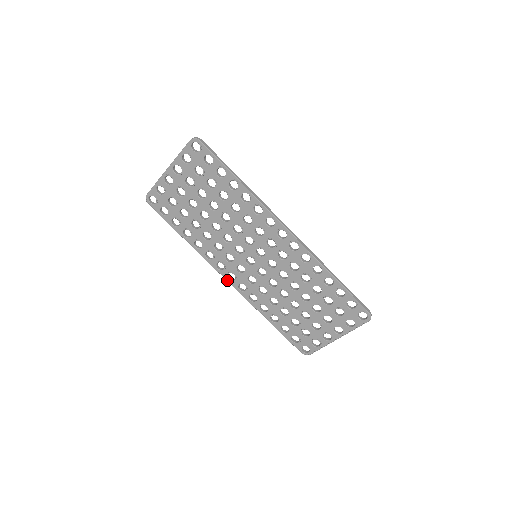
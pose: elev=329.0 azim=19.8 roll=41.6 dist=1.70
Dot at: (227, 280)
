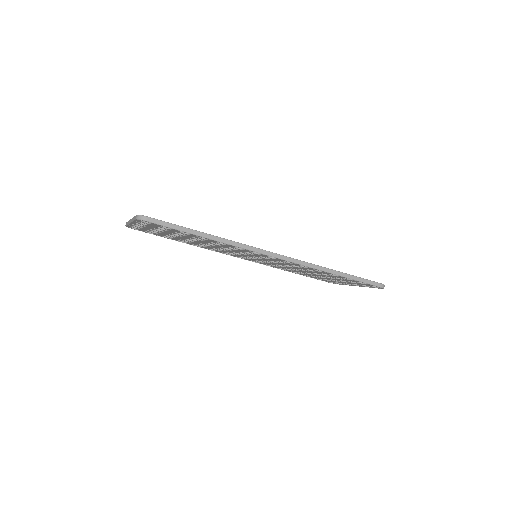
Dot at: occluded
